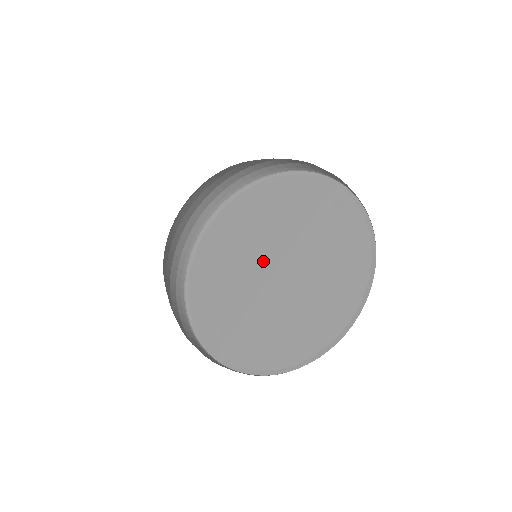
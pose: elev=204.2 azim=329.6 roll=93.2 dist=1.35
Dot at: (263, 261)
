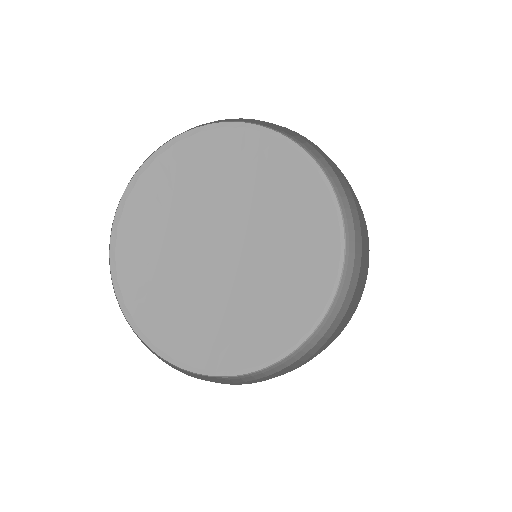
Dot at: (231, 255)
